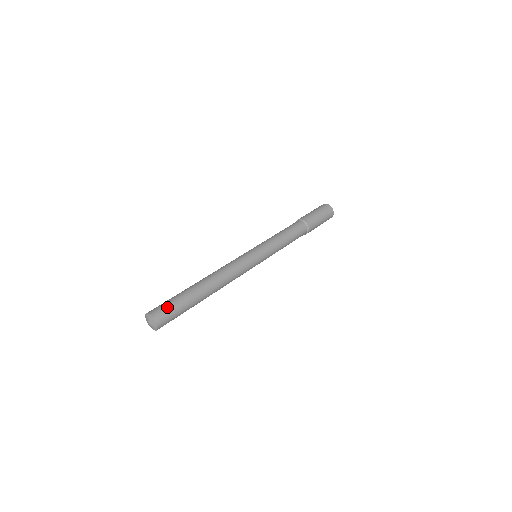
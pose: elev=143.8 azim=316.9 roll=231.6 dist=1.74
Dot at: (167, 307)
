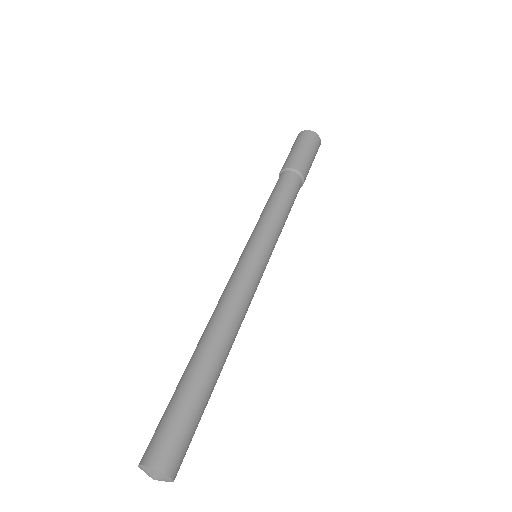
Dot at: (180, 437)
